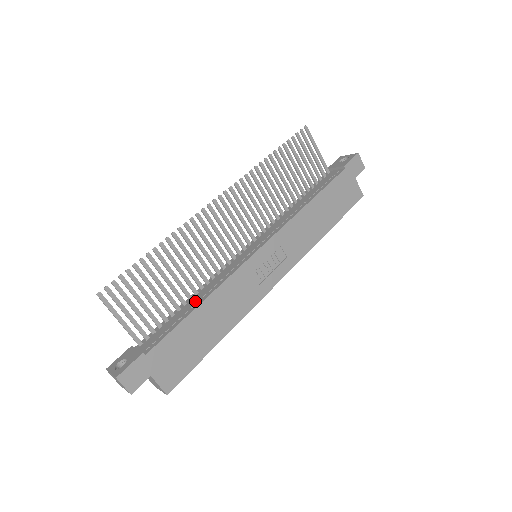
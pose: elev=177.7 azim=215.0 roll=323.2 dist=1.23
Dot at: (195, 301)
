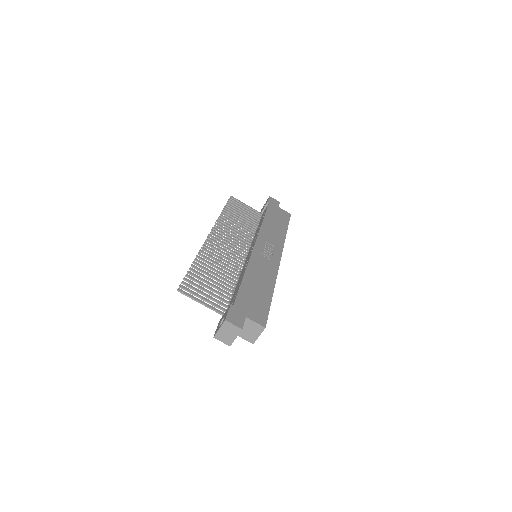
Dot at: (239, 280)
